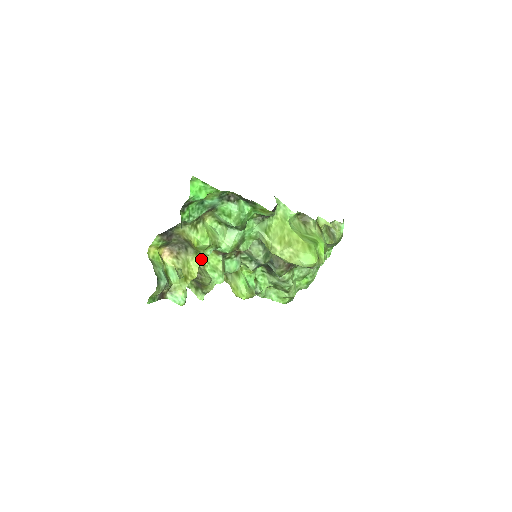
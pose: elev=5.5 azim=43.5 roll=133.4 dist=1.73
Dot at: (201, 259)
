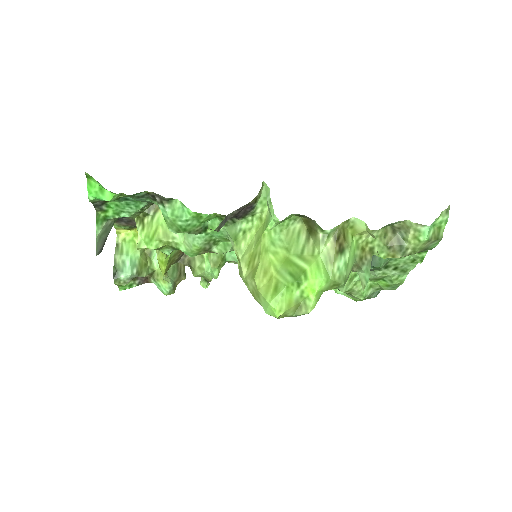
Dot at: (165, 256)
